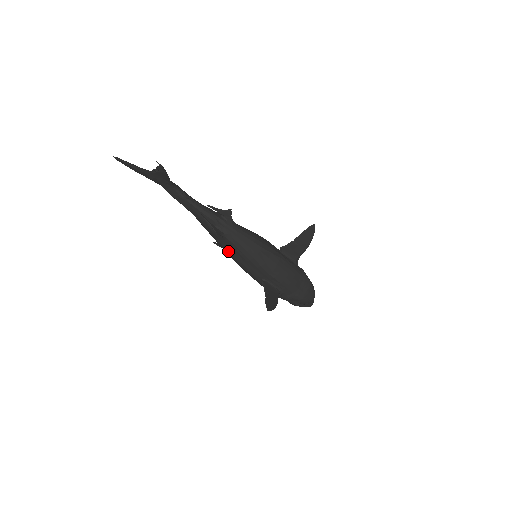
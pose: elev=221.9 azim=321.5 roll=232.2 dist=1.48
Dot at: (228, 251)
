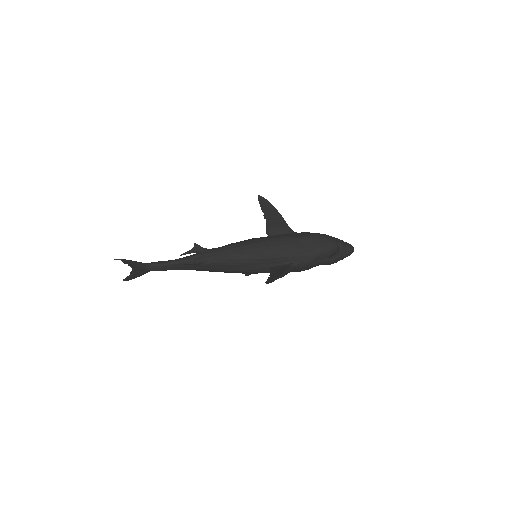
Dot at: (228, 271)
